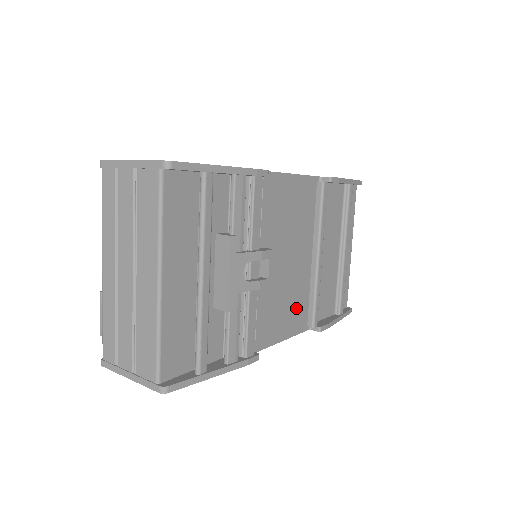
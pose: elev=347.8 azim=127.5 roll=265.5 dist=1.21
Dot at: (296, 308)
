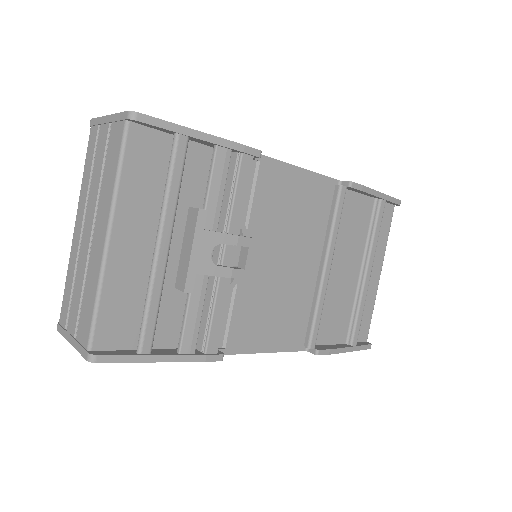
Dot at: (290, 320)
